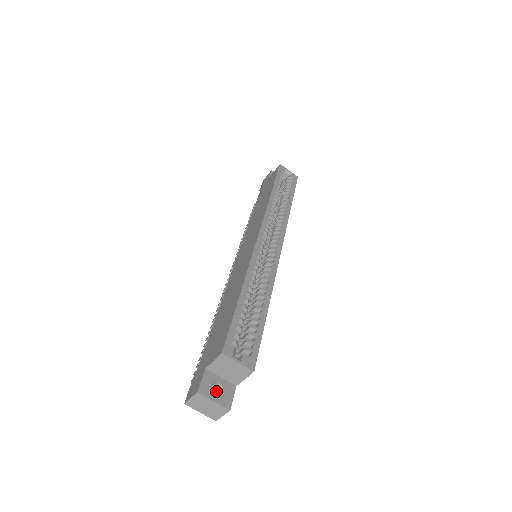
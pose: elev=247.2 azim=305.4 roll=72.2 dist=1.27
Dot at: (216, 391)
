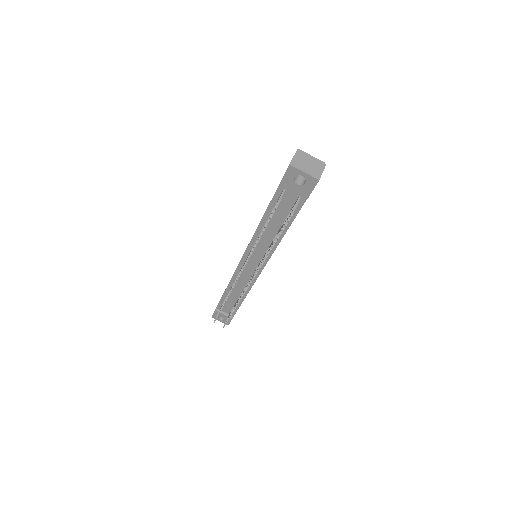
Dot at: occluded
